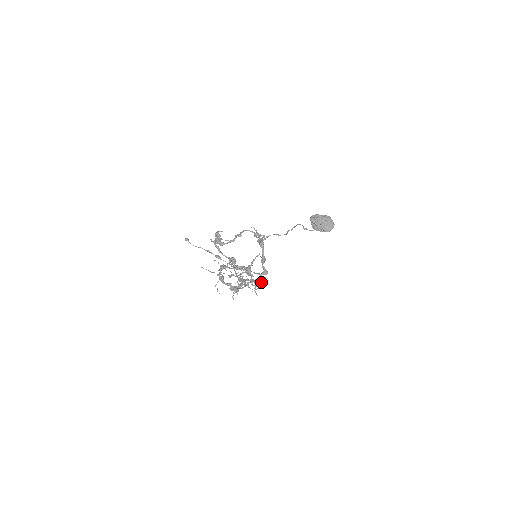
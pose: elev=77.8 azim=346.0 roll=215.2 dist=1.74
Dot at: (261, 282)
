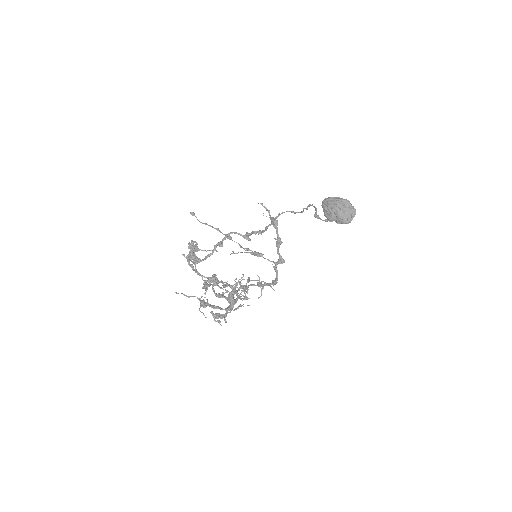
Dot at: (277, 273)
